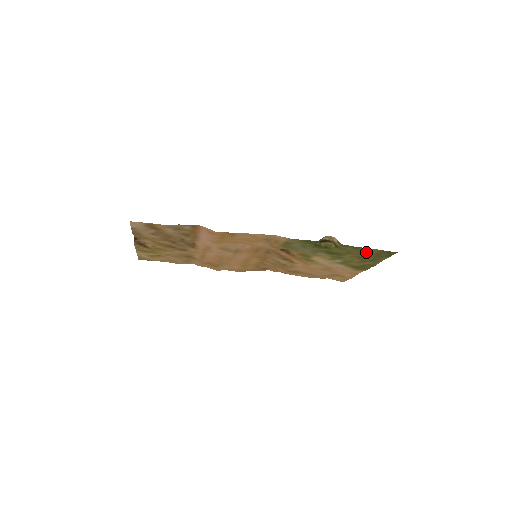
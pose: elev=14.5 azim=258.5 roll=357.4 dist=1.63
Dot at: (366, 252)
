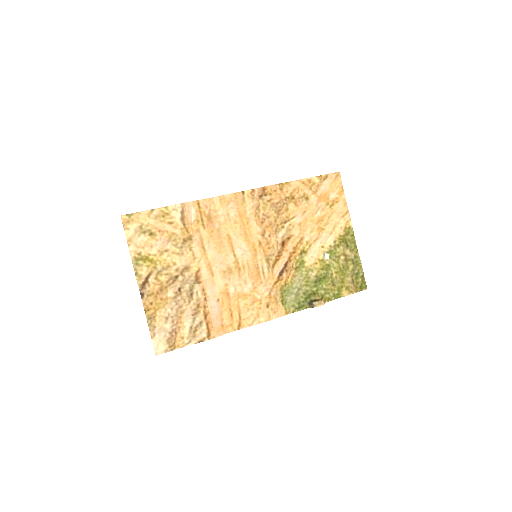
Dot at: (345, 285)
